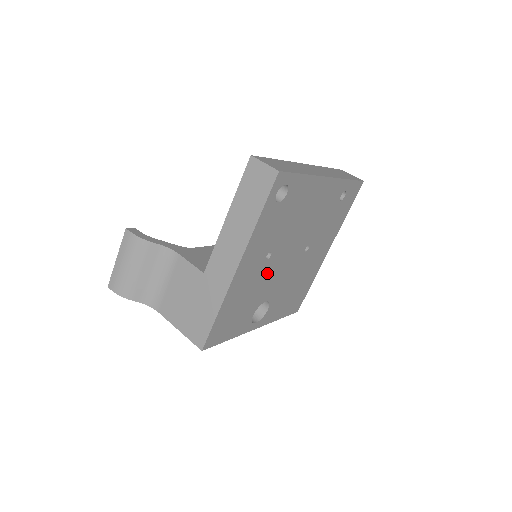
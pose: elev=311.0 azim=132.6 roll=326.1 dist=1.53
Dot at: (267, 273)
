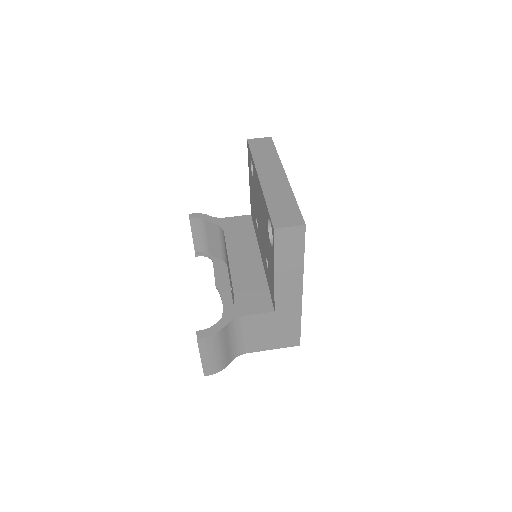
Dot at: occluded
